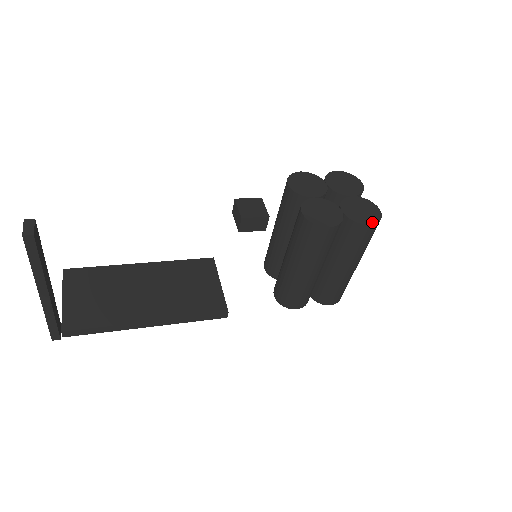
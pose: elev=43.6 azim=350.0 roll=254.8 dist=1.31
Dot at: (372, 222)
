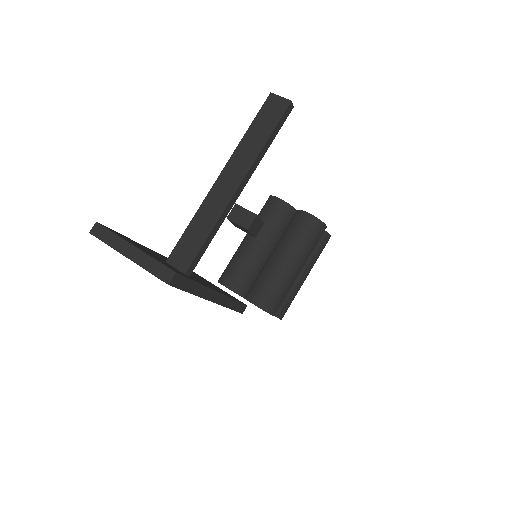
Dot at: occluded
